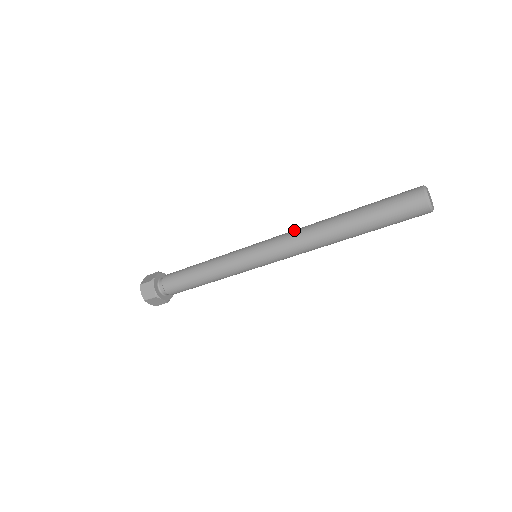
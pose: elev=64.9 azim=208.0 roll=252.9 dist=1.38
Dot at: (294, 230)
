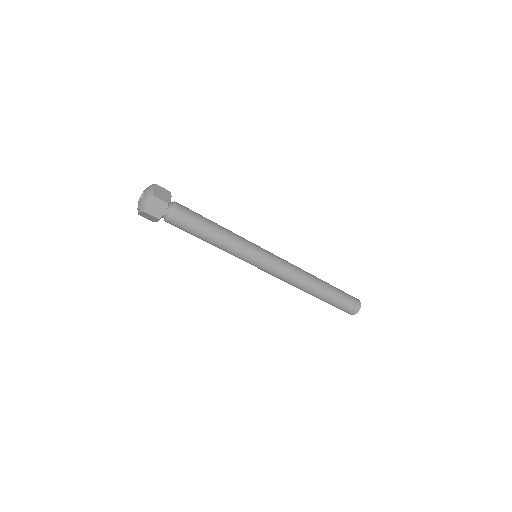
Dot at: occluded
